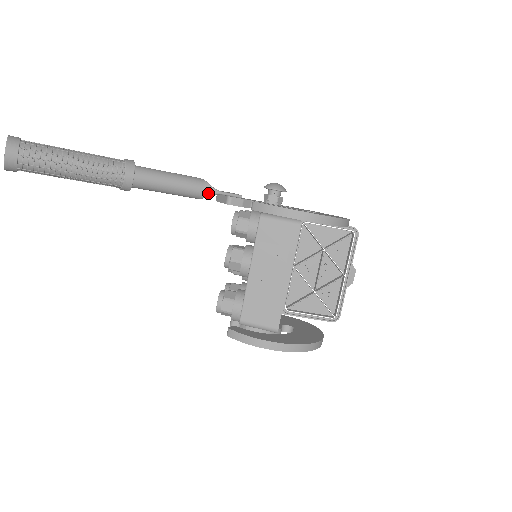
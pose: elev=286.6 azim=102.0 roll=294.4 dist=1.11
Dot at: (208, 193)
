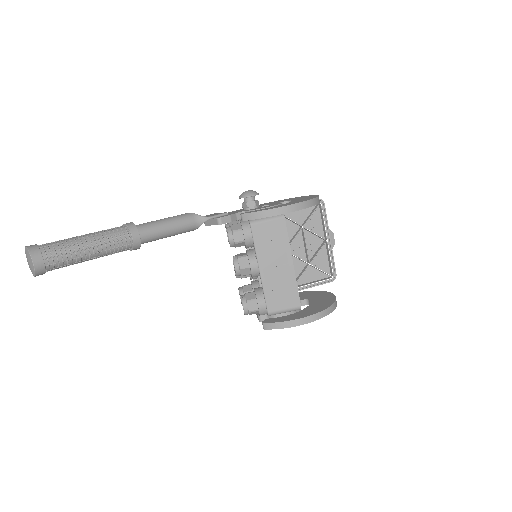
Dot at: (200, 222)
